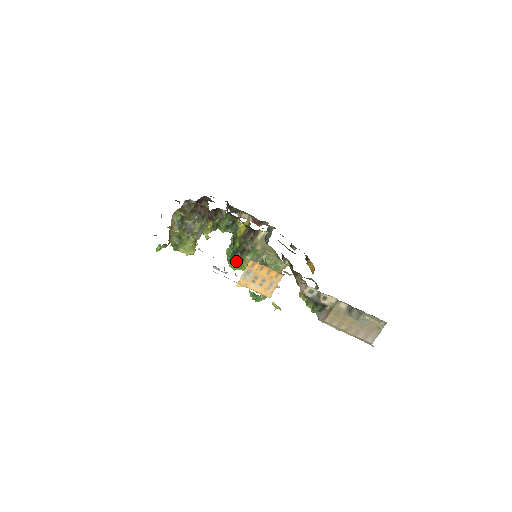
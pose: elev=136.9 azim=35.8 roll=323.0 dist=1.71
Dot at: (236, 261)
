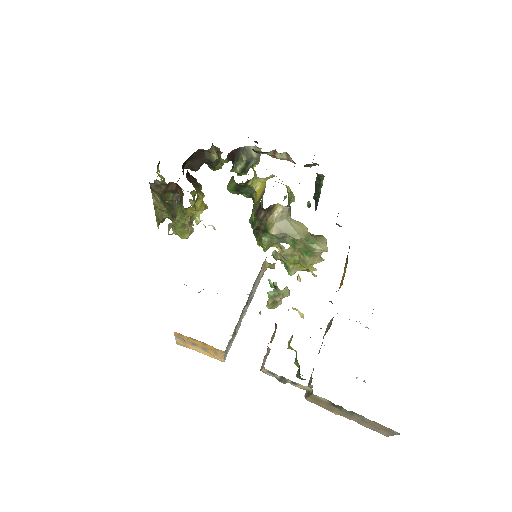
Dot at: (256, 236)
